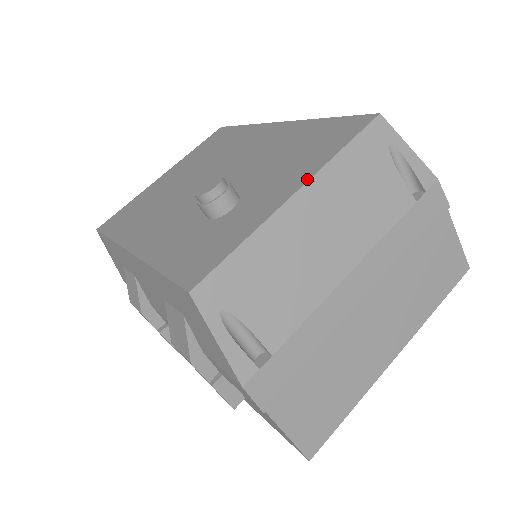
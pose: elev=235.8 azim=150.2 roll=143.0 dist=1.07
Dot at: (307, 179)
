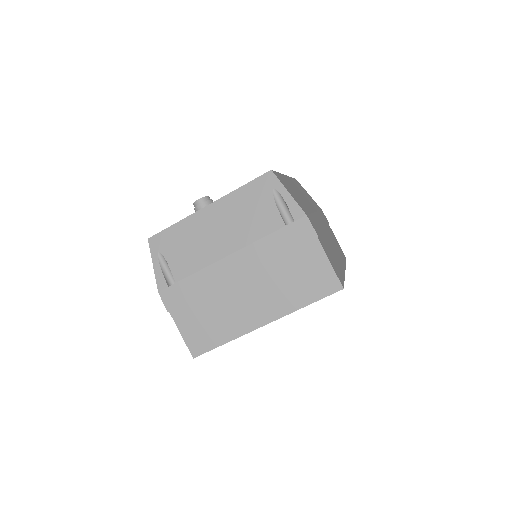
Dot at: (218, 199)
